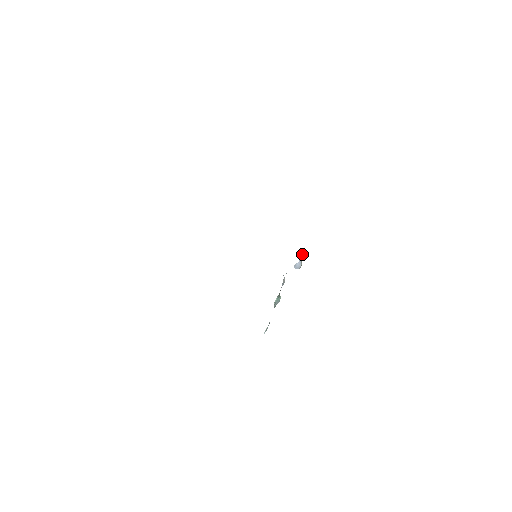
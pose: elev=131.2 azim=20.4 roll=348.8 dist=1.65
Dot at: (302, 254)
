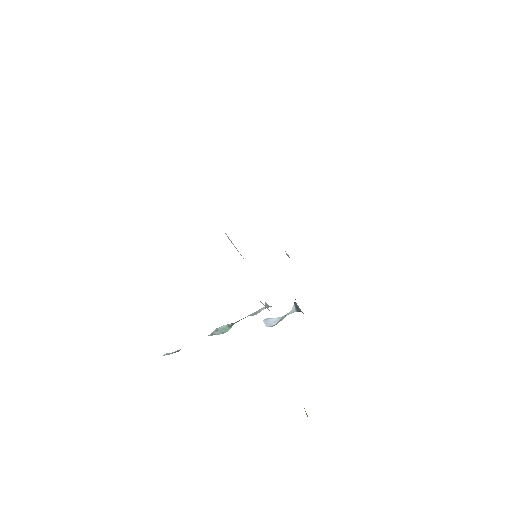
Dot at: (291, 312)
